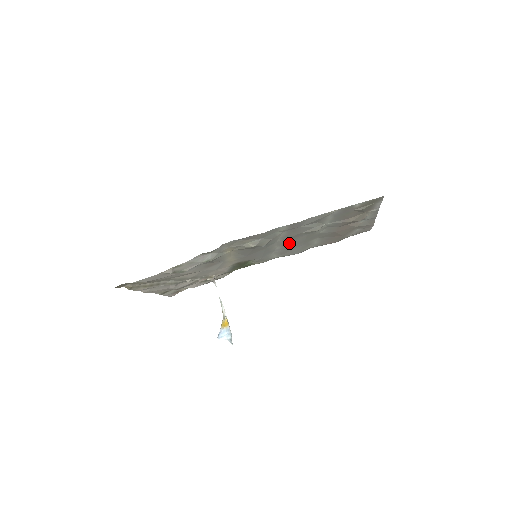
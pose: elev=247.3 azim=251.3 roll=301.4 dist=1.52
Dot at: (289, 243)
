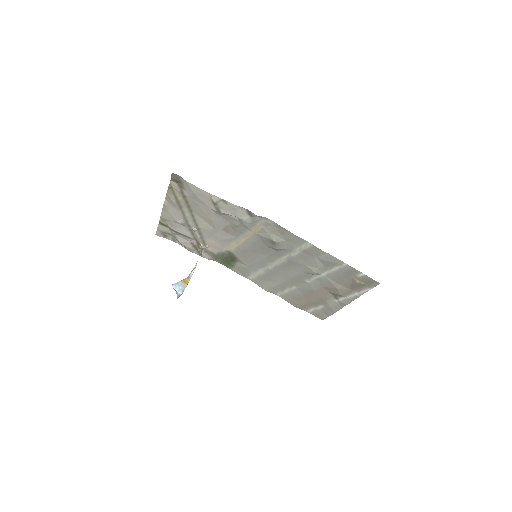
Dot at: (282, 270)
